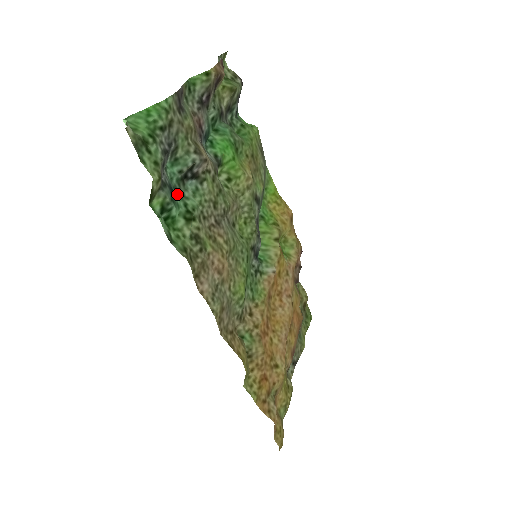
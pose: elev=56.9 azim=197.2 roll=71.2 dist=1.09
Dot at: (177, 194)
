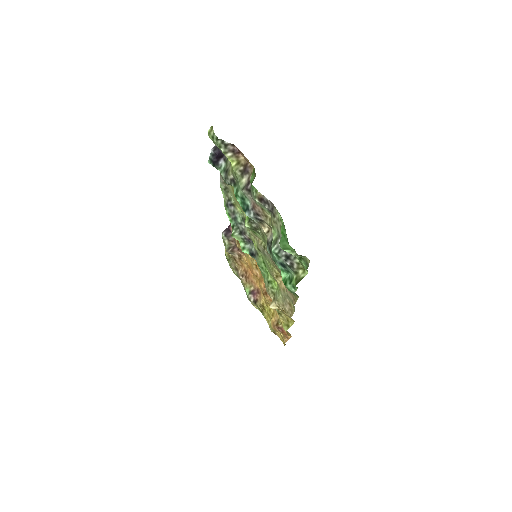
Dot at: (276, 263)
